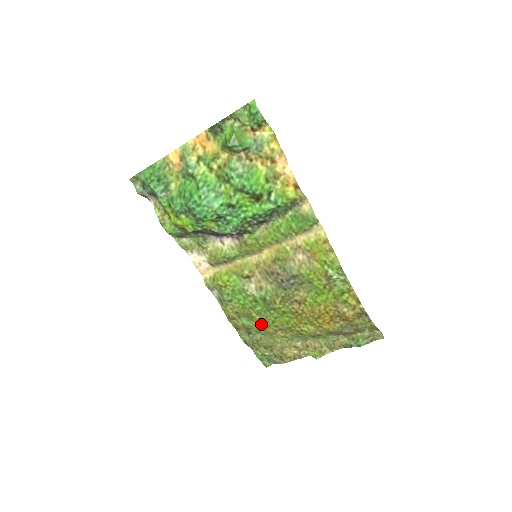
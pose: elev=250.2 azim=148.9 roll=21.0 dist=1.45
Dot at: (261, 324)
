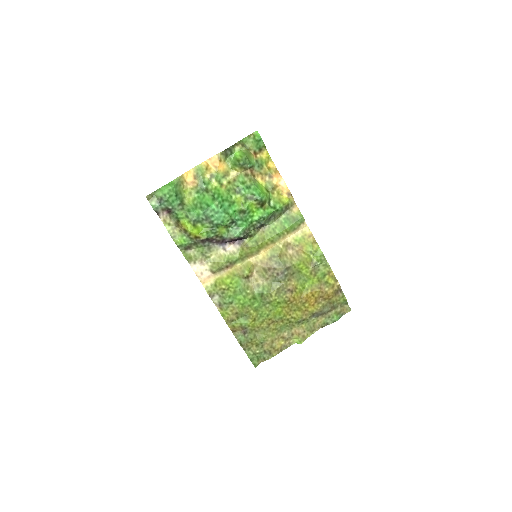
Dot at: (257, 320)
